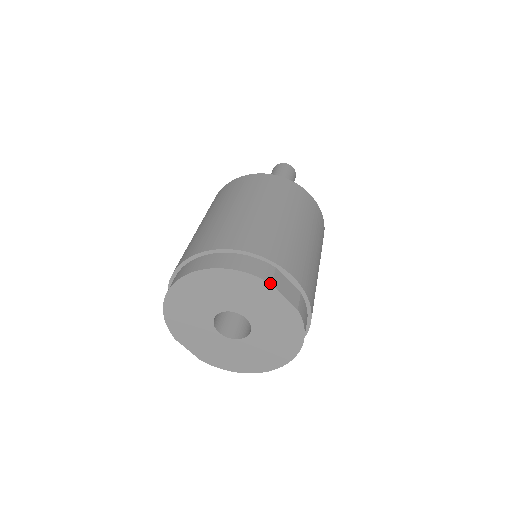
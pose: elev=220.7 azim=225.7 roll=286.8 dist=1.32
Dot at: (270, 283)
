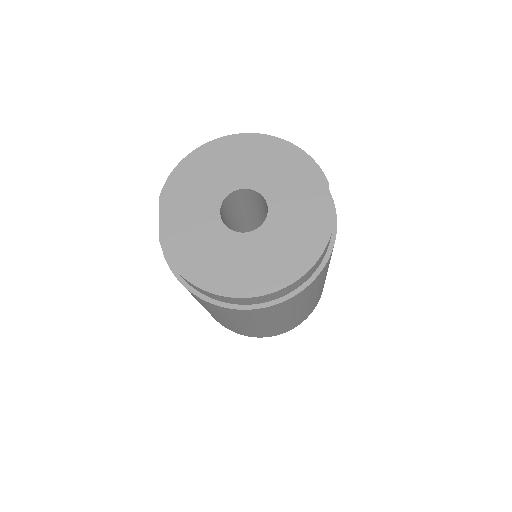
Dot at: occluded
